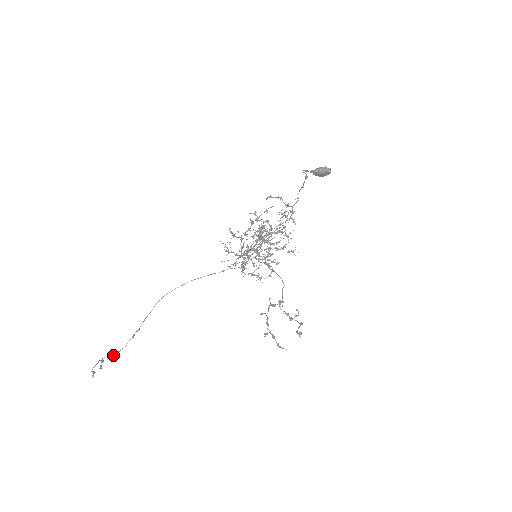
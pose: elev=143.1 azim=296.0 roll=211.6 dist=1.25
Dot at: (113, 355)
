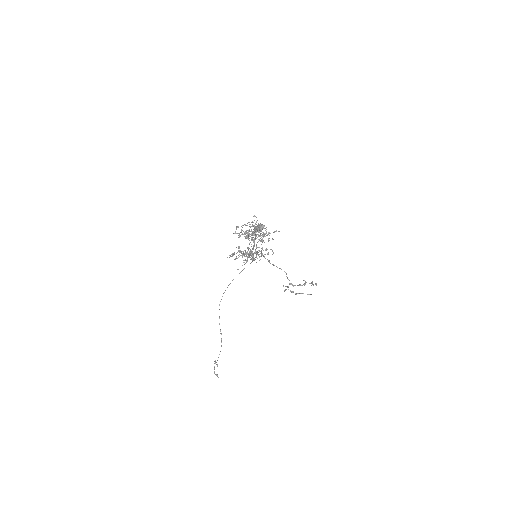
Dot at: occluded
